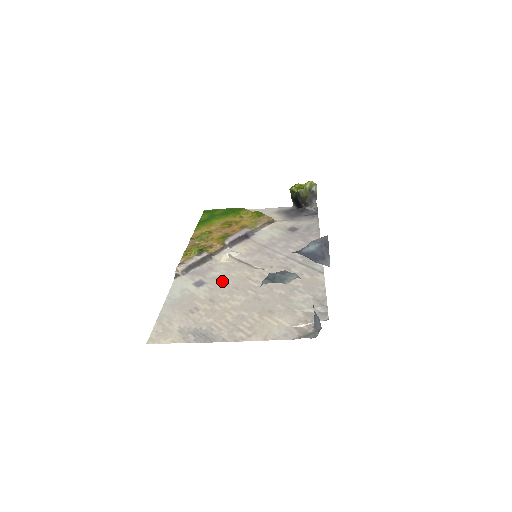
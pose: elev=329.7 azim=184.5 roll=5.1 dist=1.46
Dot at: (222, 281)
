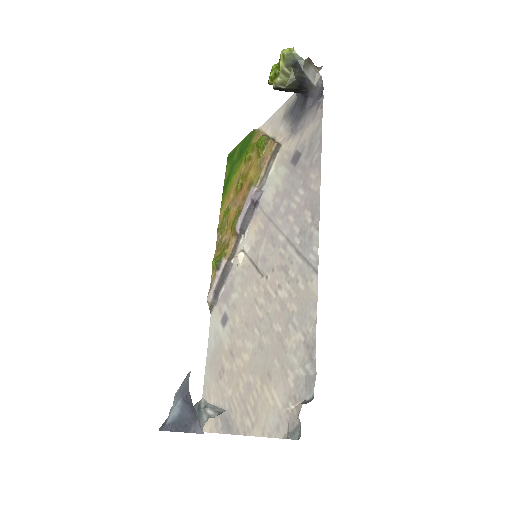
Dot at: (238, 312)
